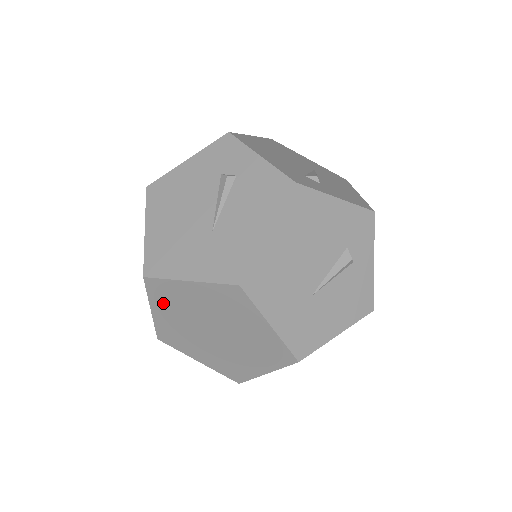
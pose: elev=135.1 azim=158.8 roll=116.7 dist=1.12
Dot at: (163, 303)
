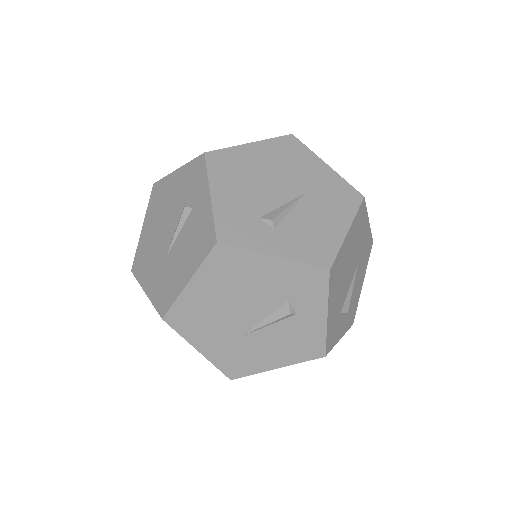
Dot at: occluded
